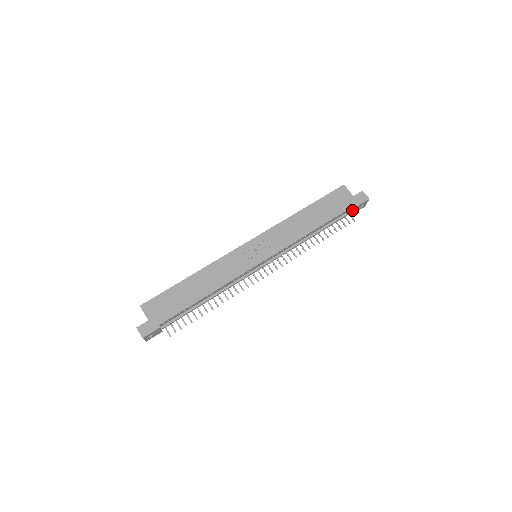
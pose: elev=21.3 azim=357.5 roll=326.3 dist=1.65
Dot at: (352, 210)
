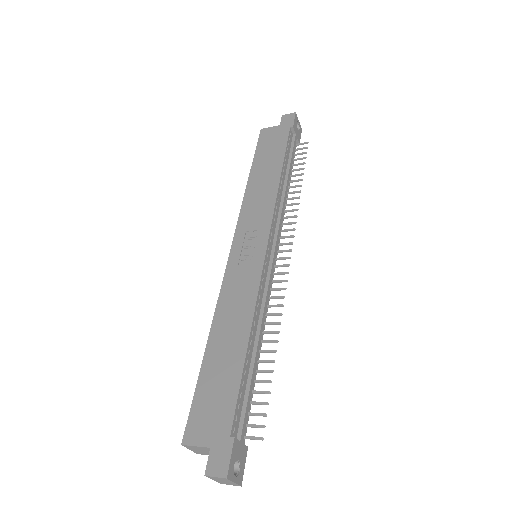
Dot at: (294, 136)
